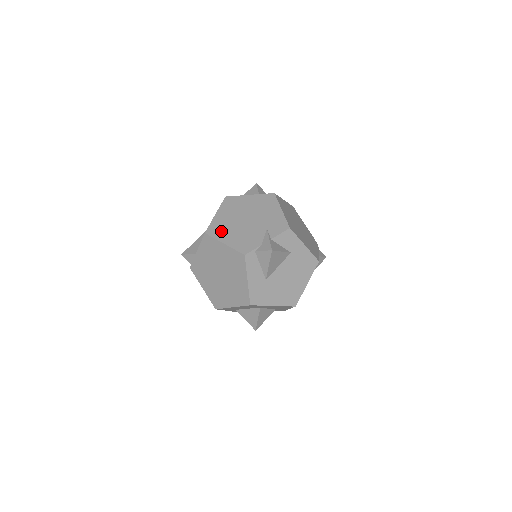
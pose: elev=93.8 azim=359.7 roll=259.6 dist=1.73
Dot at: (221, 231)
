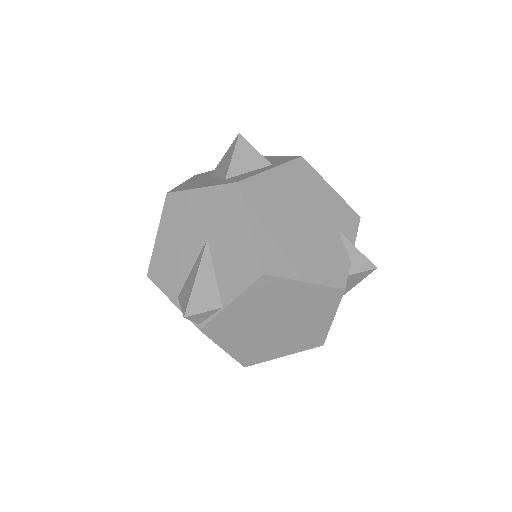
Dot at: (285, 260)
